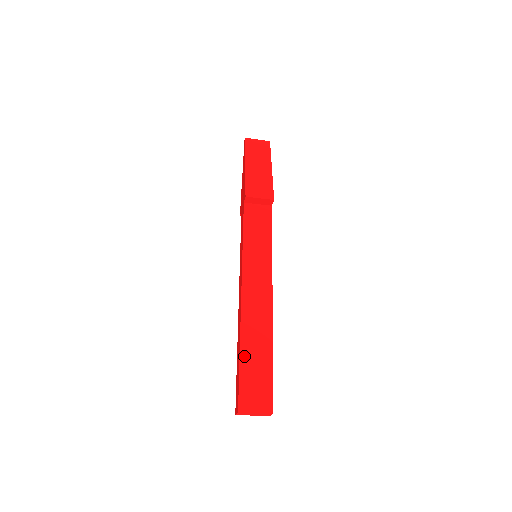
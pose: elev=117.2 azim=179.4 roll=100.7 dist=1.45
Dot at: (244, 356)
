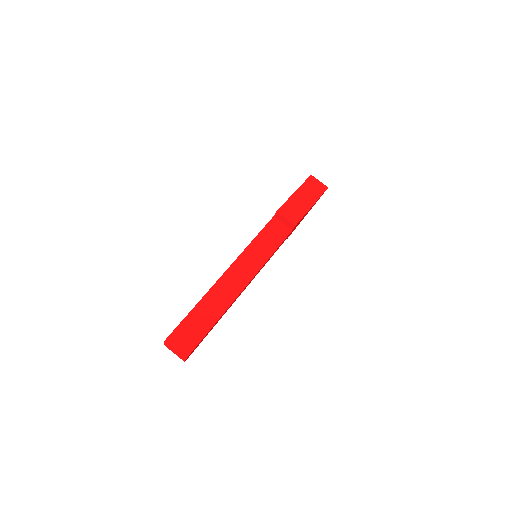
Dot at: (195, 311)
